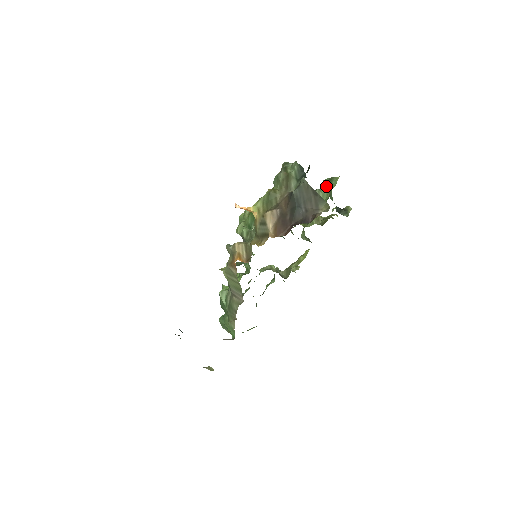
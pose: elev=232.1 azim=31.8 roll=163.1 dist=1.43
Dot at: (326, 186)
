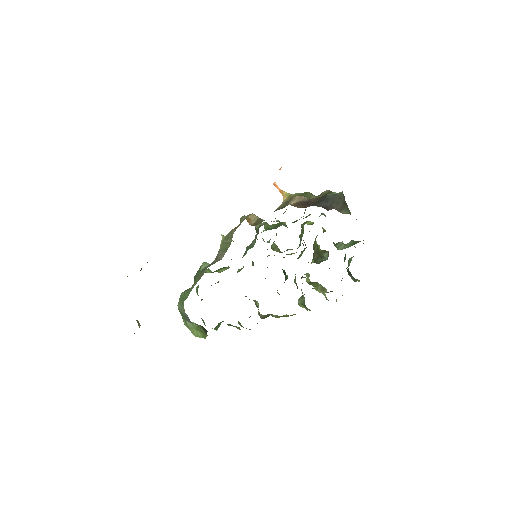
Dot at: (351, 243)
